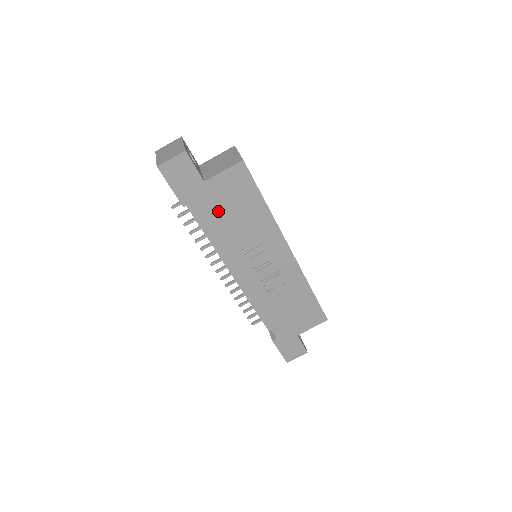
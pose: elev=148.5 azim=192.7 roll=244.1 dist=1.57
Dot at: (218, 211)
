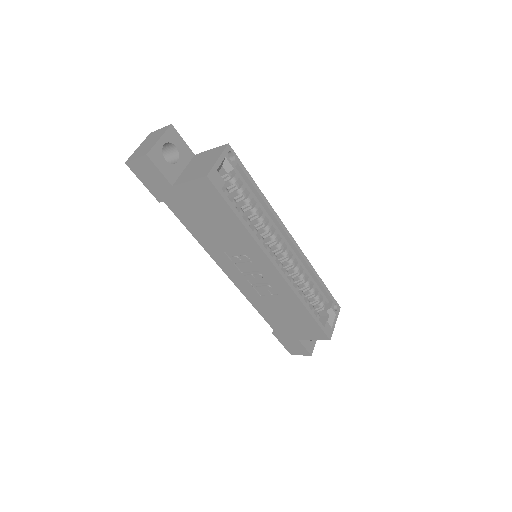
Dot at: (193, 215)
